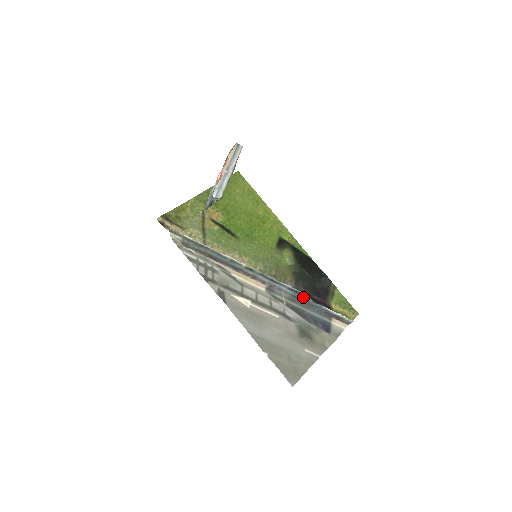
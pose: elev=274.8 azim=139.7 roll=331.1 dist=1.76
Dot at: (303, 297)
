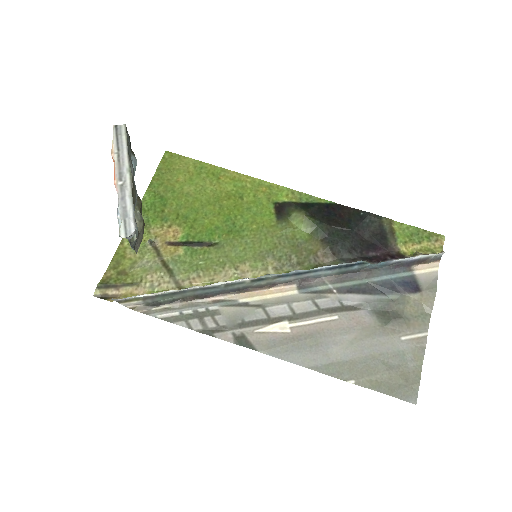
Dot at: (355, 267)
